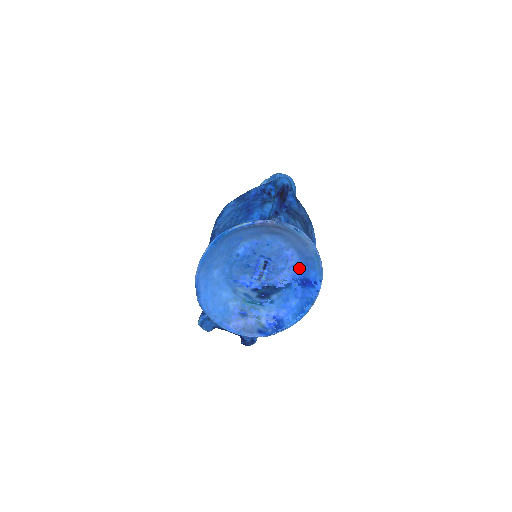
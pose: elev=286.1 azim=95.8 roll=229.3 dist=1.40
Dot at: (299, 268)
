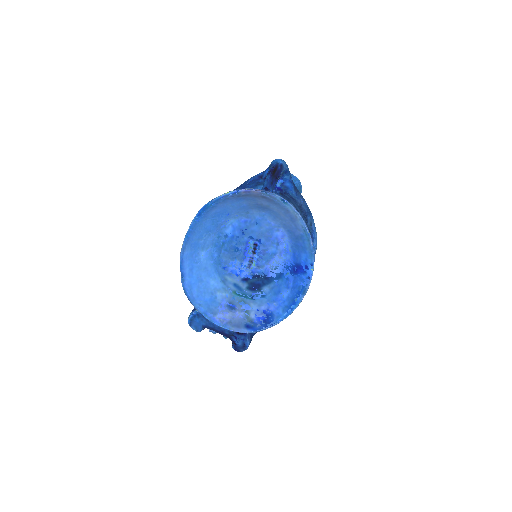
Dot at: (290, 253)
